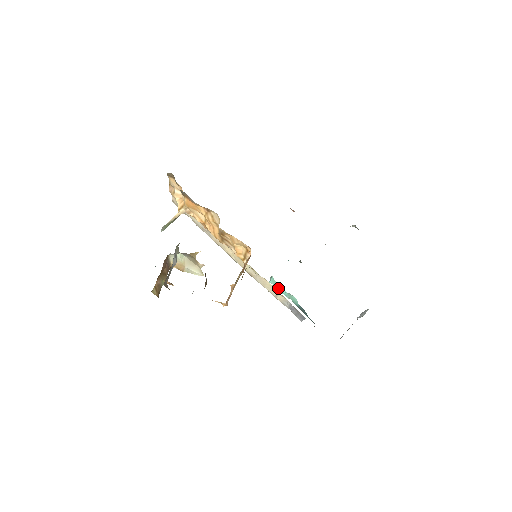
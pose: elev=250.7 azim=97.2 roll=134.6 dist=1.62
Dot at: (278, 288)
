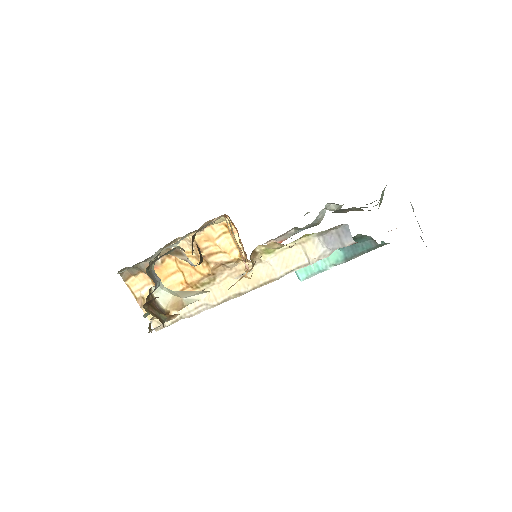
Dot at: (311, 270)
